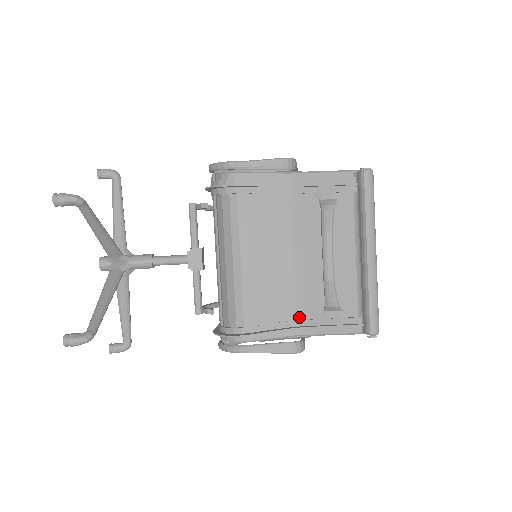
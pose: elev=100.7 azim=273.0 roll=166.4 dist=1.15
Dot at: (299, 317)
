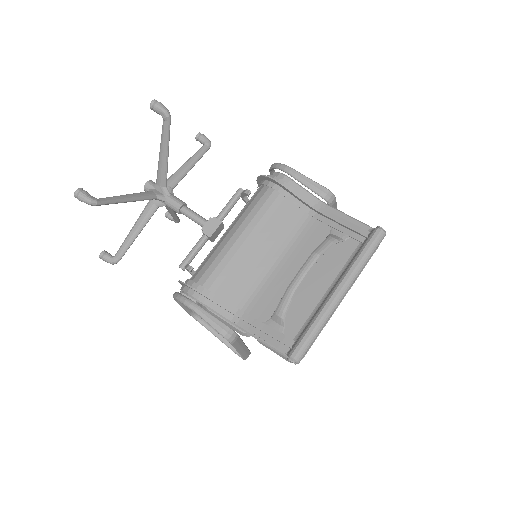
Dot at: (248, 311)
